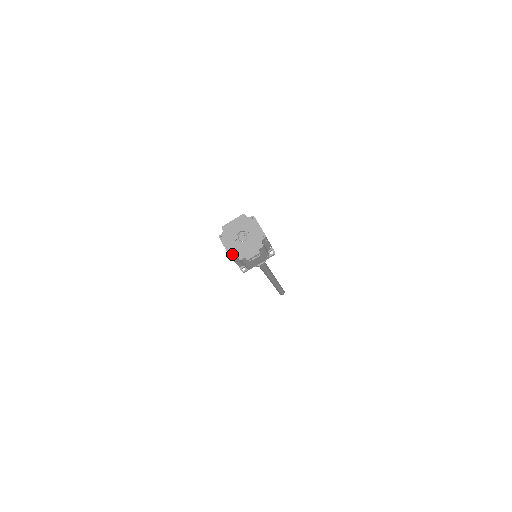
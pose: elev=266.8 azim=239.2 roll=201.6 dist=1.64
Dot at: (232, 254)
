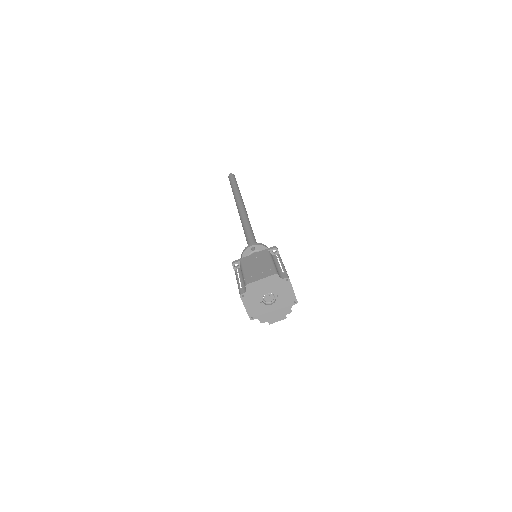
Dot at: (253, 317)
